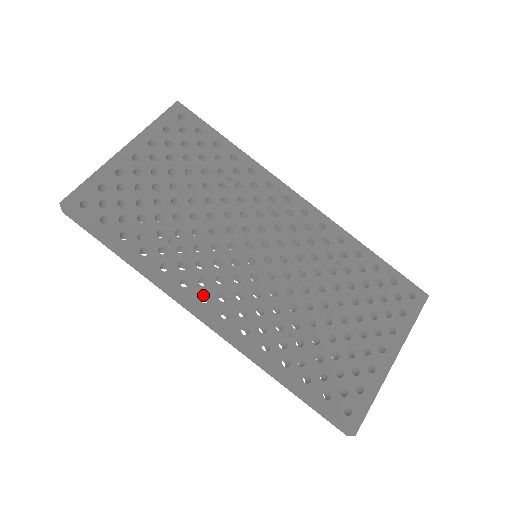
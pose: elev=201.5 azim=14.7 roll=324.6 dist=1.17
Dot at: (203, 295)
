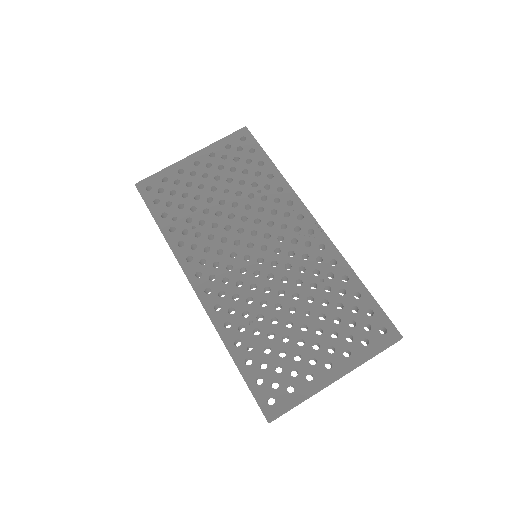
Dot at: (199, 272)
